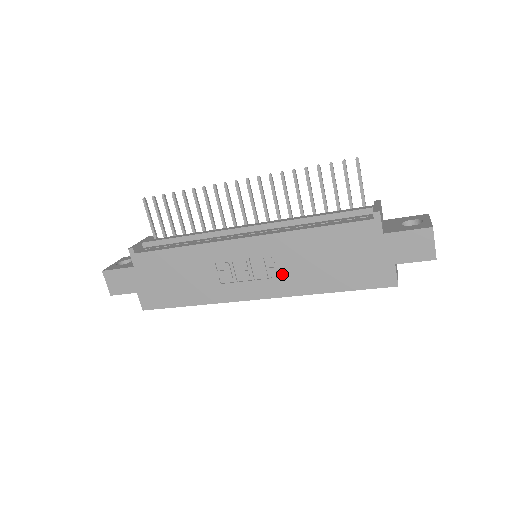
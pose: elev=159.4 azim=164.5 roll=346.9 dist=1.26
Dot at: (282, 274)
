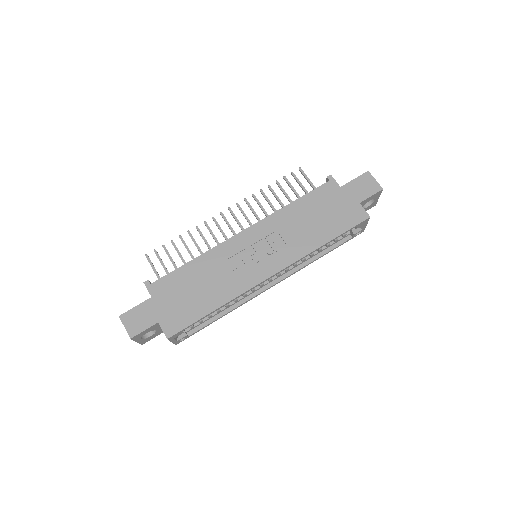
Dot at: (284, 246)
